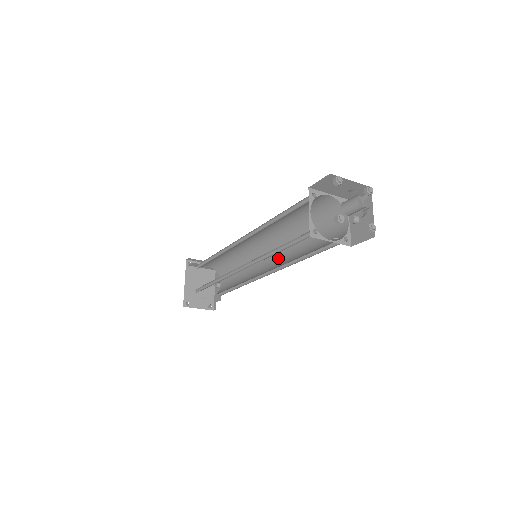
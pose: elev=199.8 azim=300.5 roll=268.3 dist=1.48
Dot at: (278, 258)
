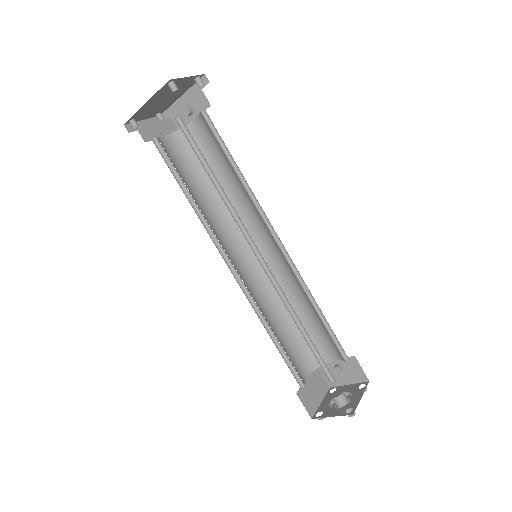
Dot at: (273, 260)
